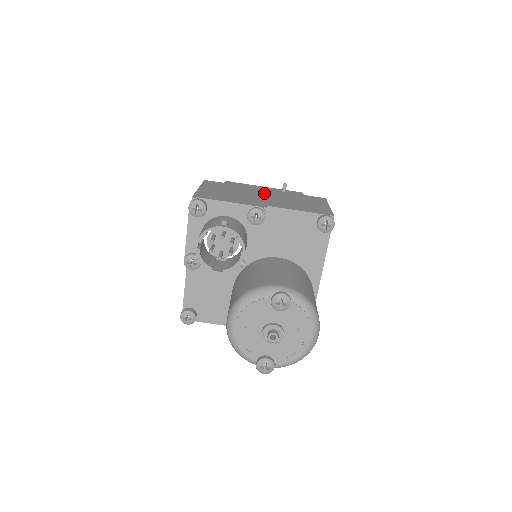
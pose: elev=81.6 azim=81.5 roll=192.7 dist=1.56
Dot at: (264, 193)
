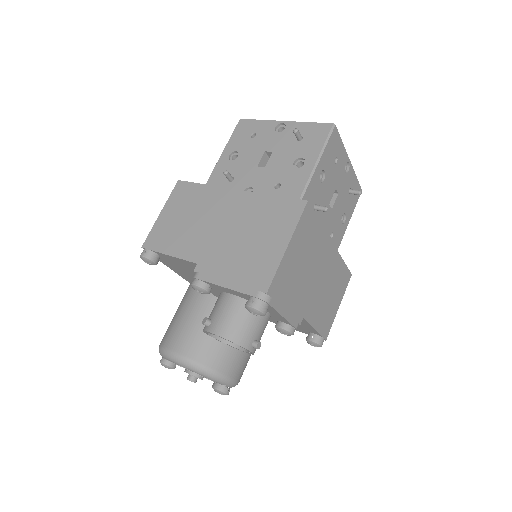
Dot at: (324, 264)
